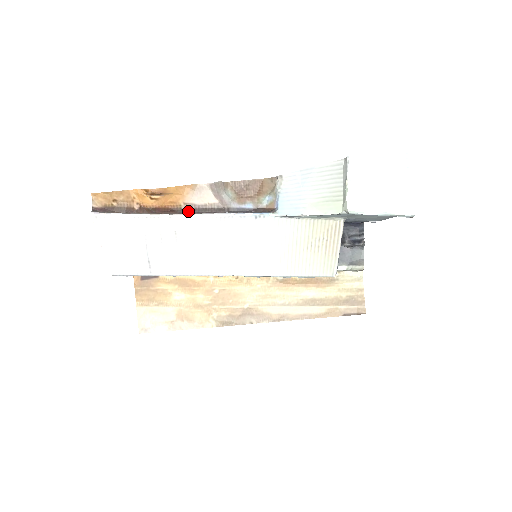
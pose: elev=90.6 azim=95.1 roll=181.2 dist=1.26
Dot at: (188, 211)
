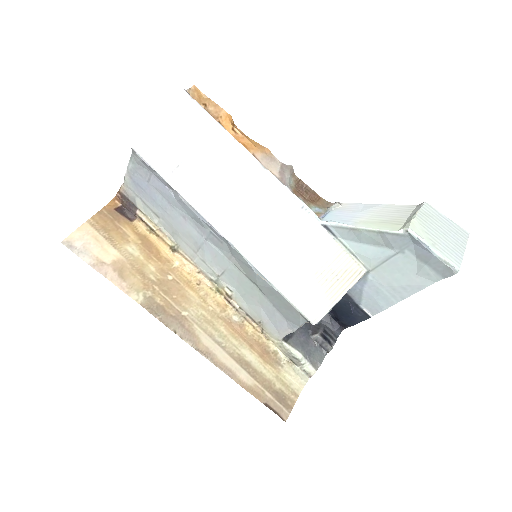
Dot at: occluded
